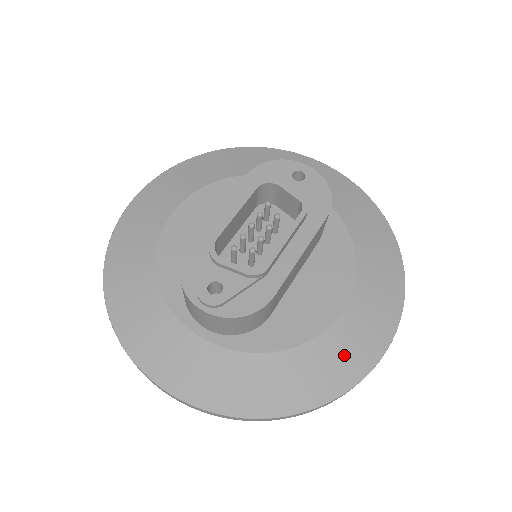
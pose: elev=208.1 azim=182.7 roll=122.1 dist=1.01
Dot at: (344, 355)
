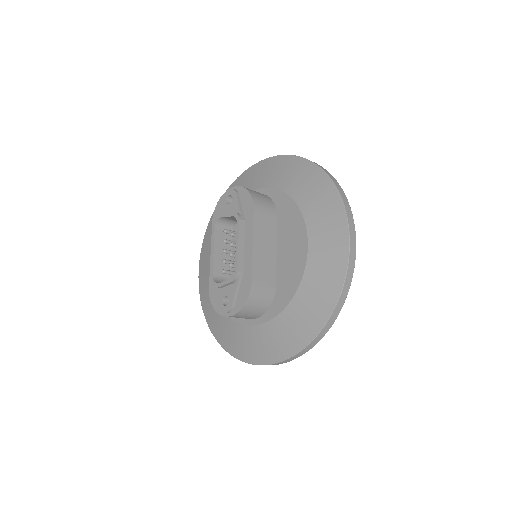
Dot at: (324, 275)
